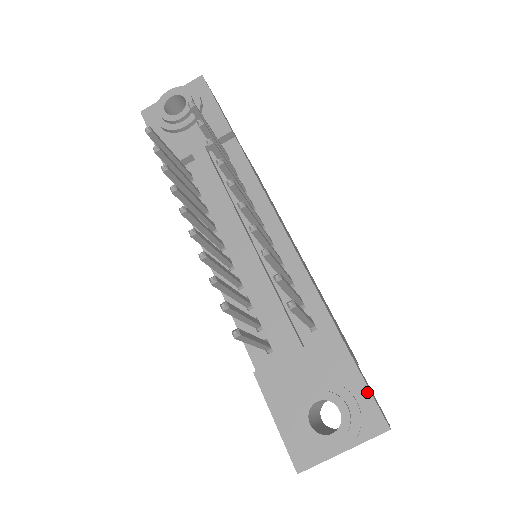
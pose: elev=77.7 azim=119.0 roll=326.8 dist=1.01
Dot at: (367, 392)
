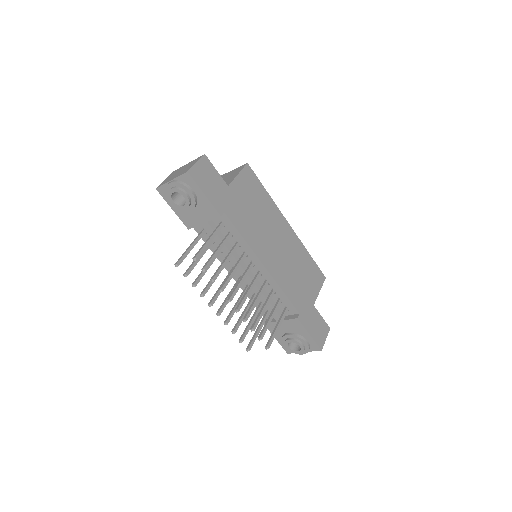
Dot at: (312, 339)
